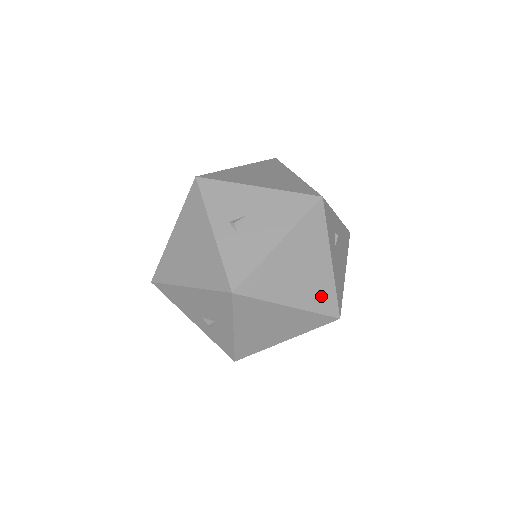
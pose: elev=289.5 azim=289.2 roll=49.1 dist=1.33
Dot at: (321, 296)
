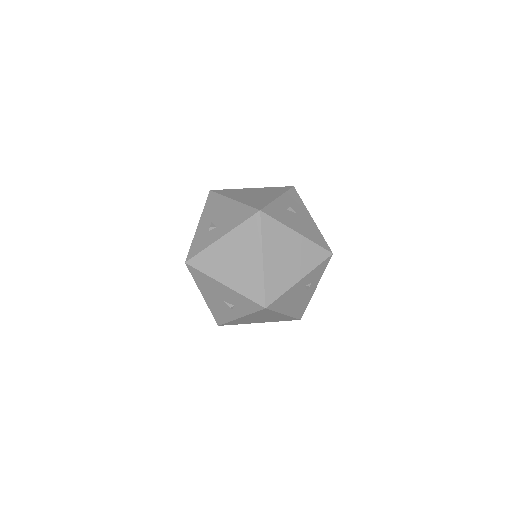
Dot at: (276, 283)
